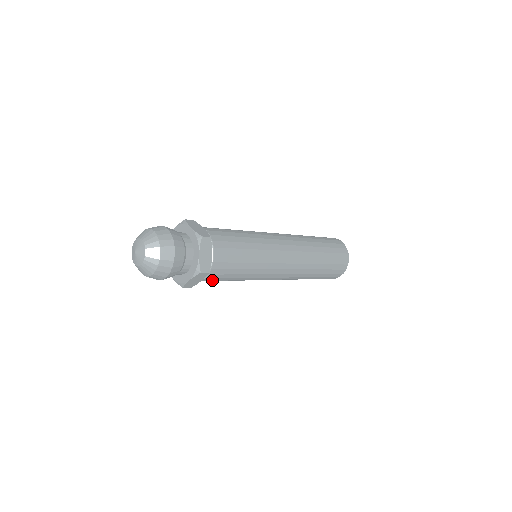
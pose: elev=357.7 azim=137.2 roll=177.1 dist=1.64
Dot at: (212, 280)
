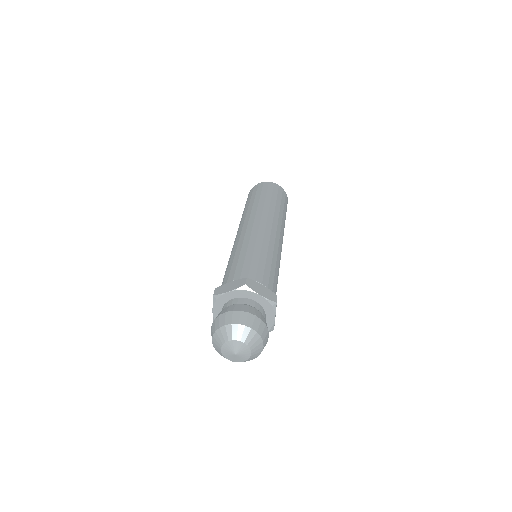
Dot at: occluded
